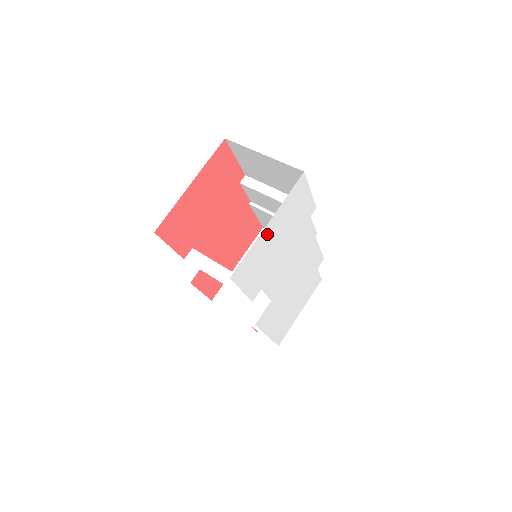
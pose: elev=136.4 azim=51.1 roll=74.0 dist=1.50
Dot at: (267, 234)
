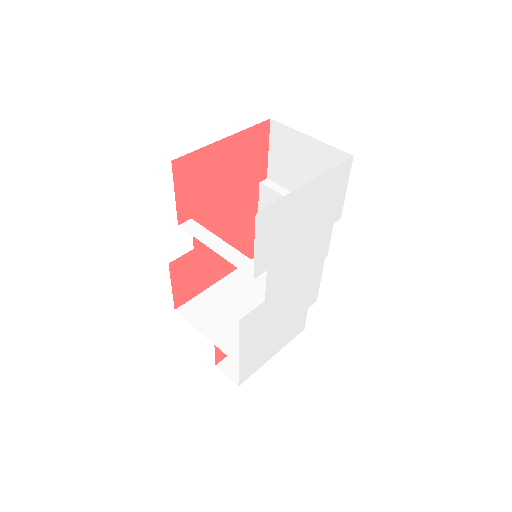
Dot at: (303, 196)
